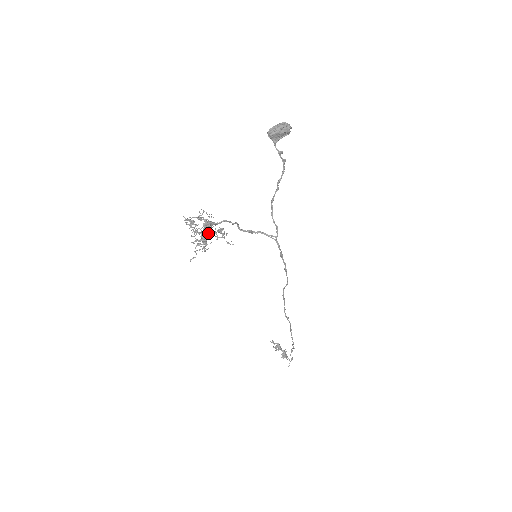
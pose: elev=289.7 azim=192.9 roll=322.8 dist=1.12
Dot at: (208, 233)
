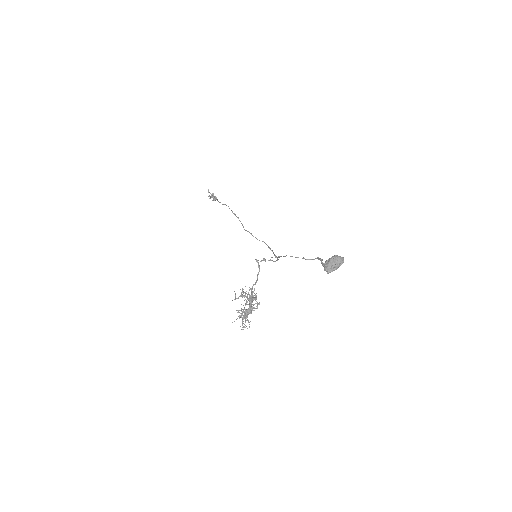
Dot at: (250, 312)
